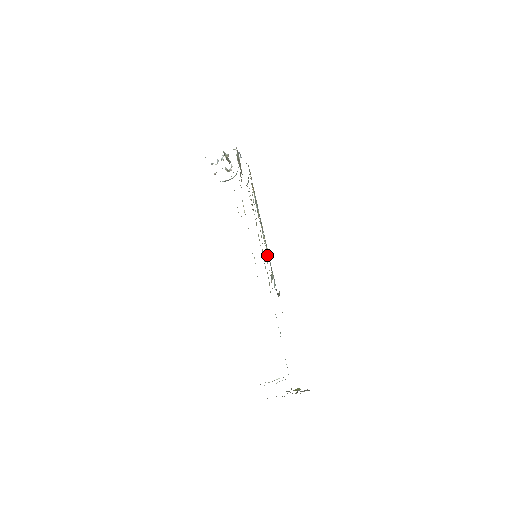
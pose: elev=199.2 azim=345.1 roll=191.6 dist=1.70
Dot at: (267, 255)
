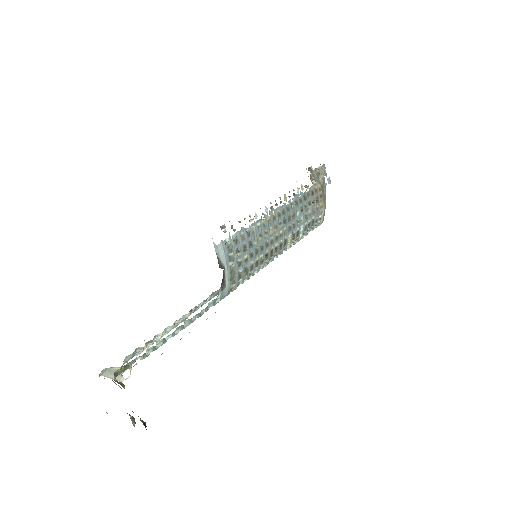
Dot at: (261, 246)
